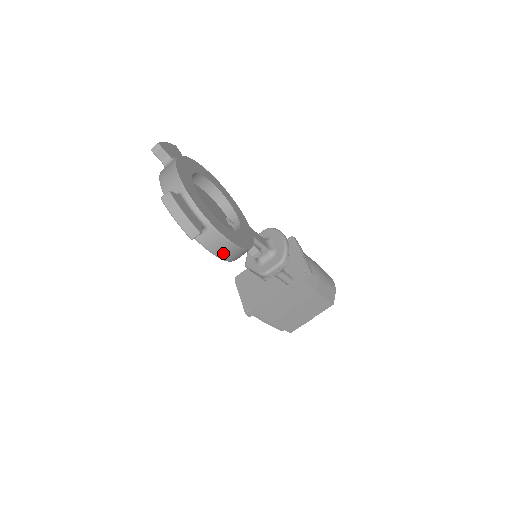
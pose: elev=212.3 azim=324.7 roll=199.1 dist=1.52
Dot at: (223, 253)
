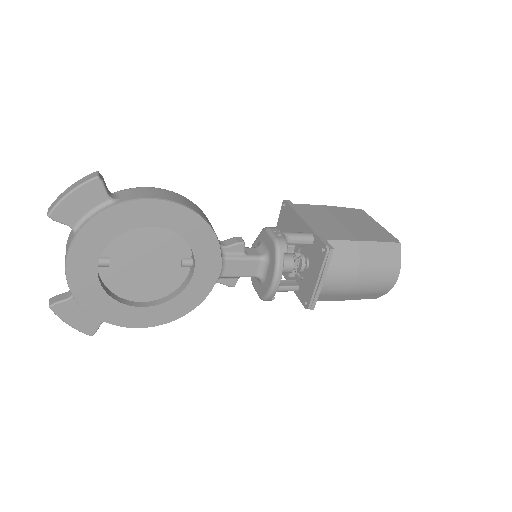
Dot at: occluded
